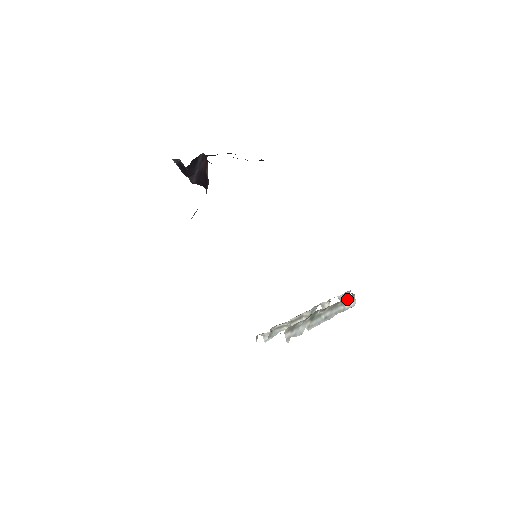
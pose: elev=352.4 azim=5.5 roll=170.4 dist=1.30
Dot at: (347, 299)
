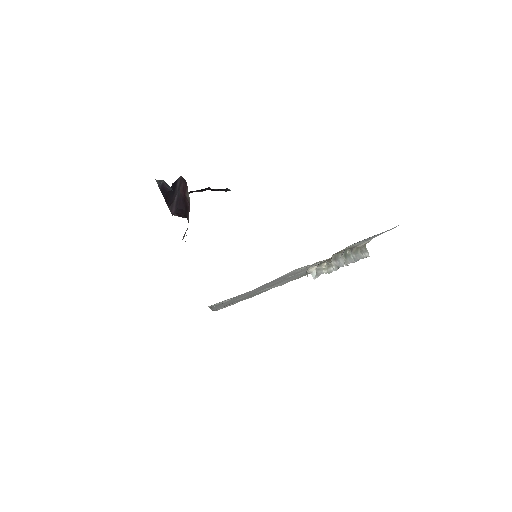
Dot at: (362, 249)
